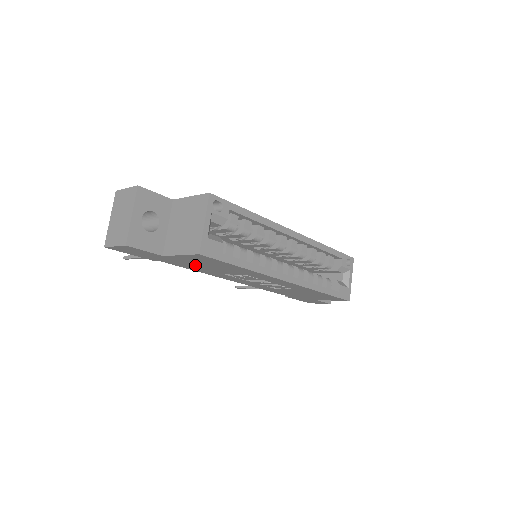
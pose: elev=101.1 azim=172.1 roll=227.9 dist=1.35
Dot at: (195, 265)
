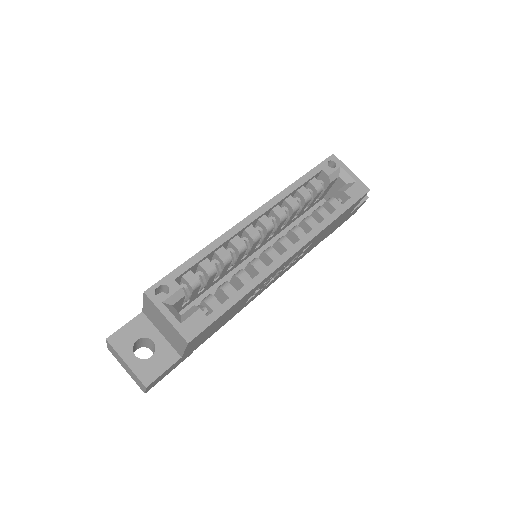
Dot at: (214, 329)
